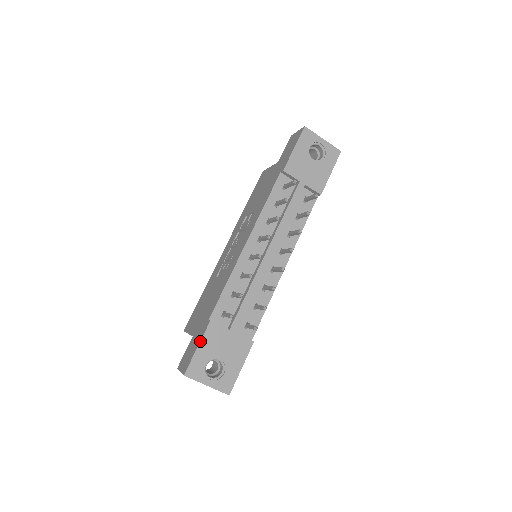
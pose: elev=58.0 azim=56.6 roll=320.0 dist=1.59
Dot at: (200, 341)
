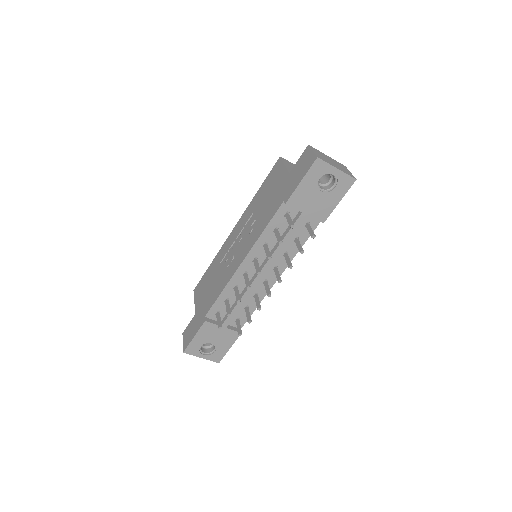
Dot at: (196, 333)
